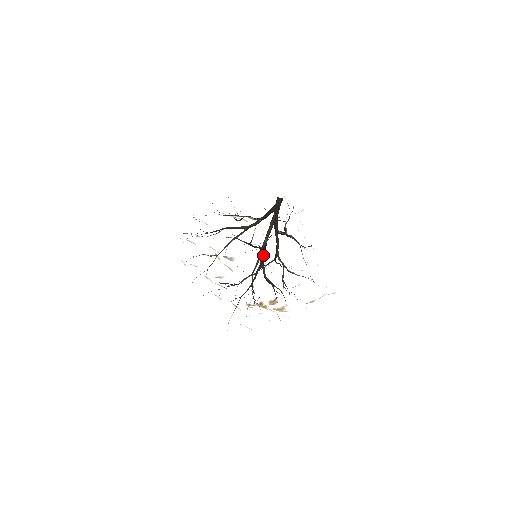
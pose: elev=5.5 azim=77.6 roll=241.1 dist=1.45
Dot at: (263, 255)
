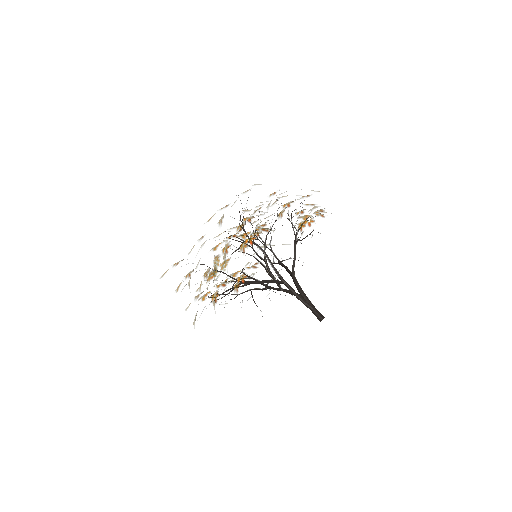
Dot at: (269, 275)
